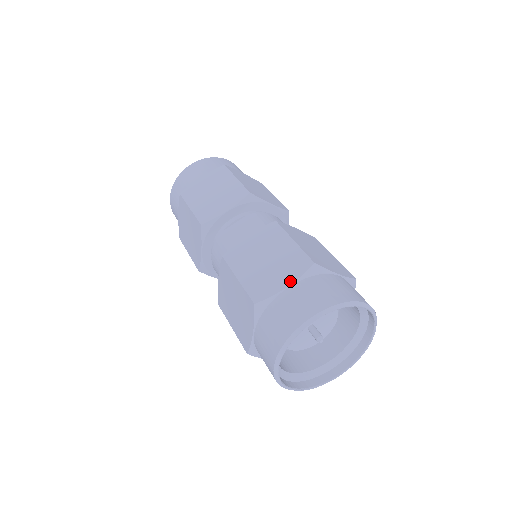
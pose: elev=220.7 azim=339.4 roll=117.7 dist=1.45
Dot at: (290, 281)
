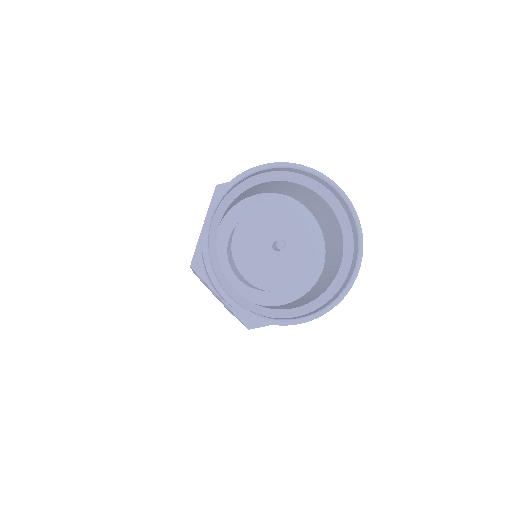
Dot at: occluded
